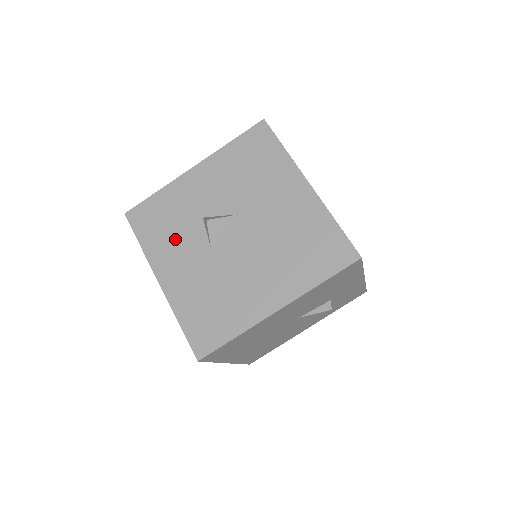
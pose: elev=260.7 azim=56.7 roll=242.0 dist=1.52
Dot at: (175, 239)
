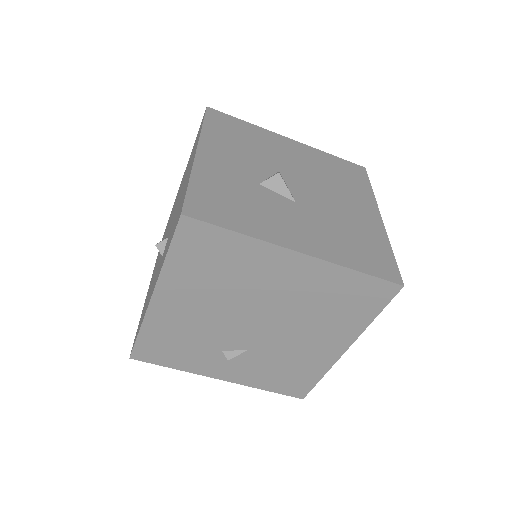
Dot at: (262, 210)
